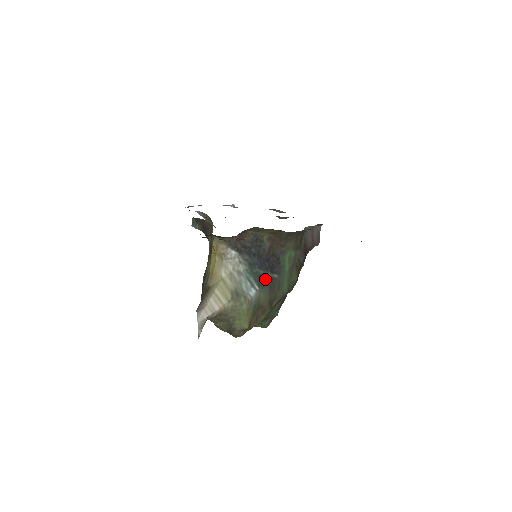
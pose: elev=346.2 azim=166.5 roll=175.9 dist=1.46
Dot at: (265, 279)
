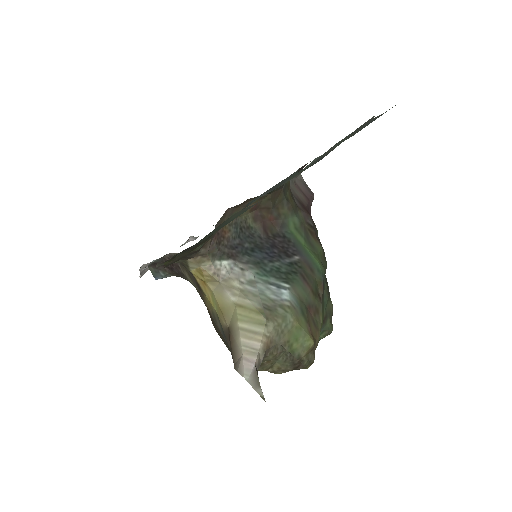
Dot at: (287, 270)
